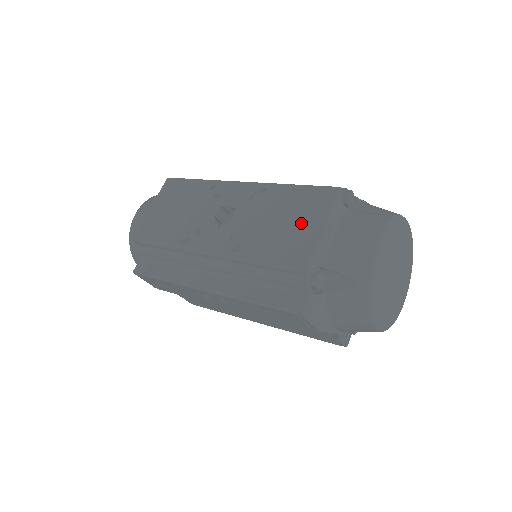
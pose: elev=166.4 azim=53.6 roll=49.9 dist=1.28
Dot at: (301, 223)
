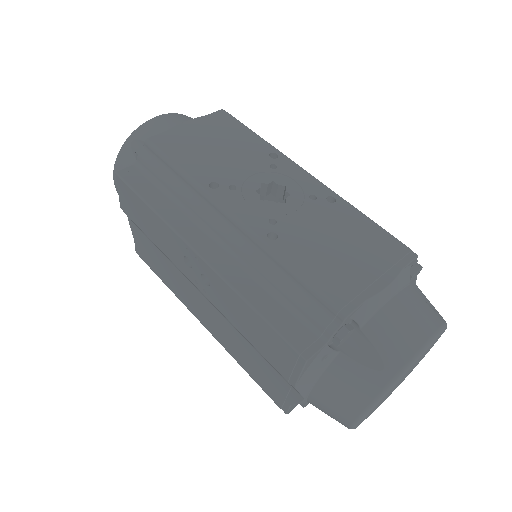
Dot at: (362, 262)
